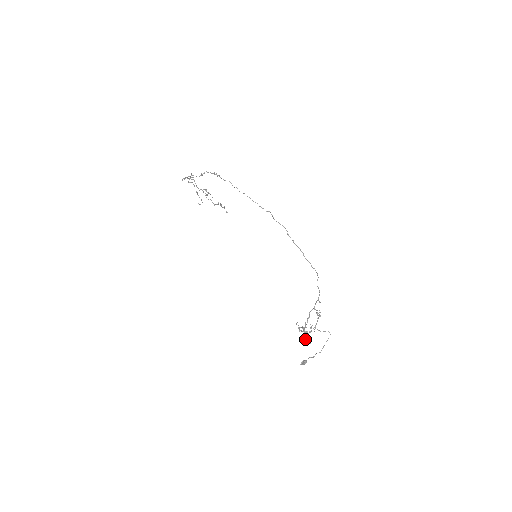
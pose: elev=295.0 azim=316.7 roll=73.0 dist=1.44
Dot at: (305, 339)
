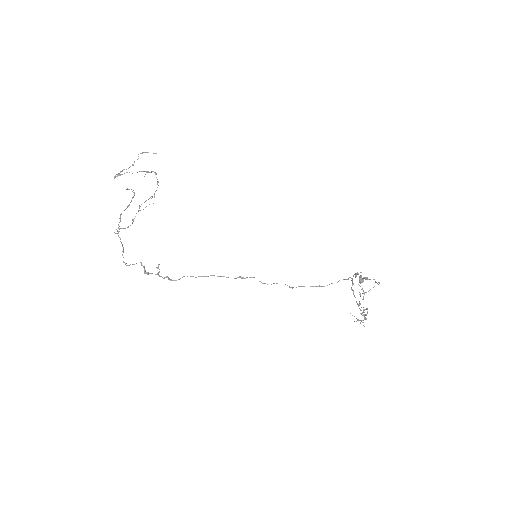
Dot at: occluded
